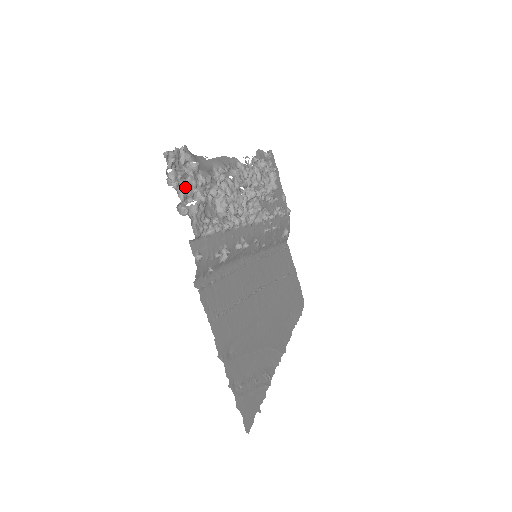
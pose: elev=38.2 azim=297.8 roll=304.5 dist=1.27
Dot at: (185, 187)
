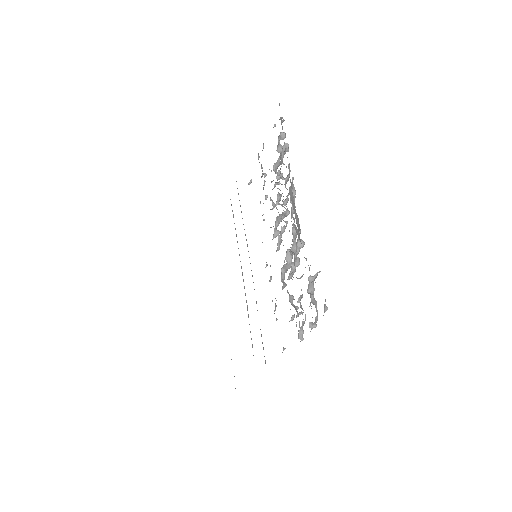
Dot at: occluded
